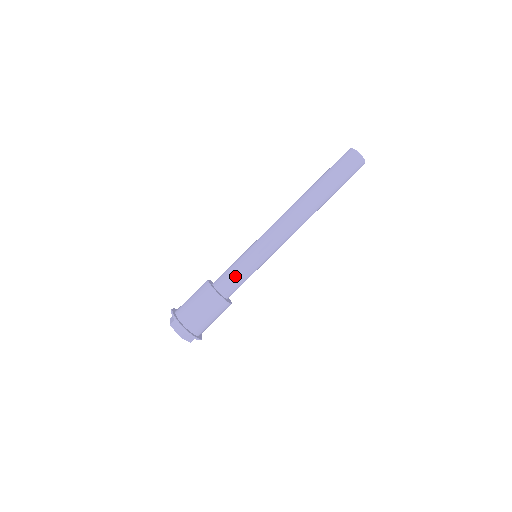
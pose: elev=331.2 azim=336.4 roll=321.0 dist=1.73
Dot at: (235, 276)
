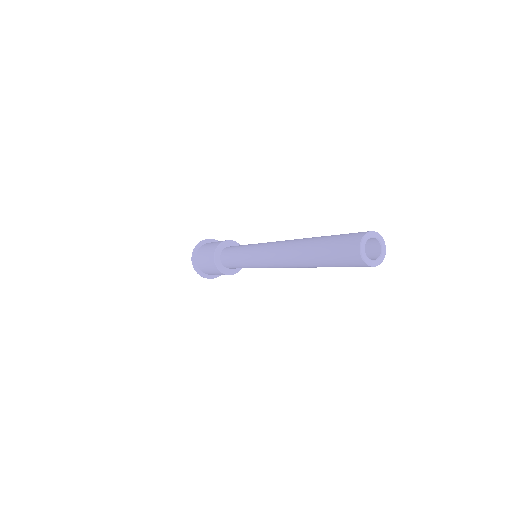
Dot at: (234, 265)
